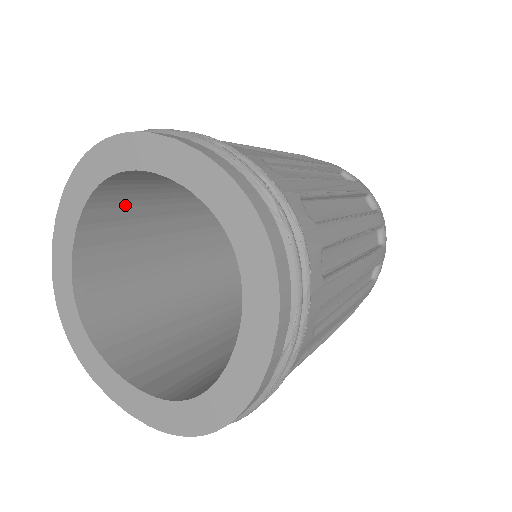
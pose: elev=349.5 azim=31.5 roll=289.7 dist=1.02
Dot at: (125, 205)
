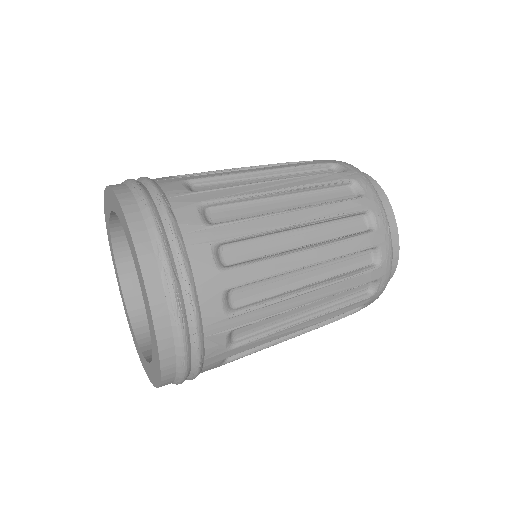
Dot at: occluded
